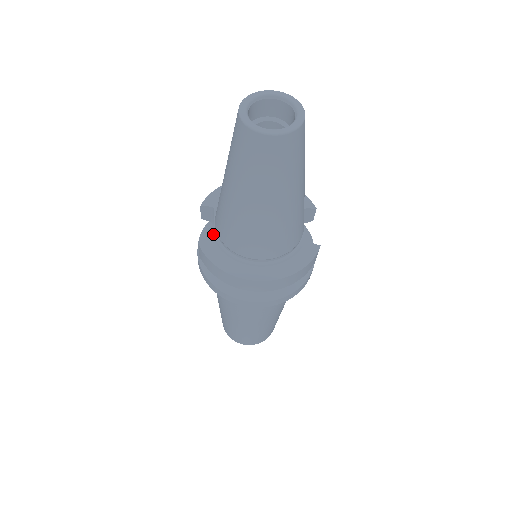
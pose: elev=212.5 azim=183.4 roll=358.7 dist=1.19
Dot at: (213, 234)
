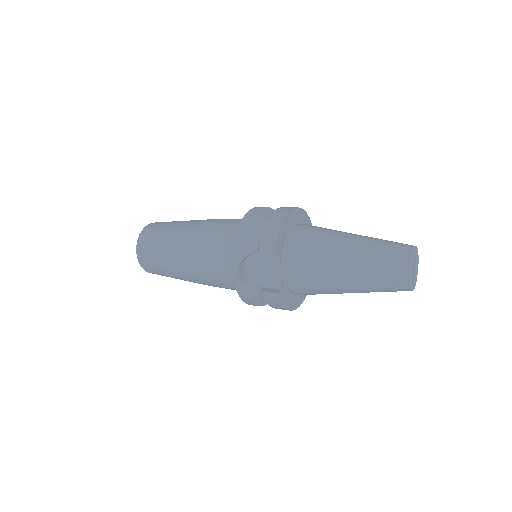
Dot at: (282, 280)
